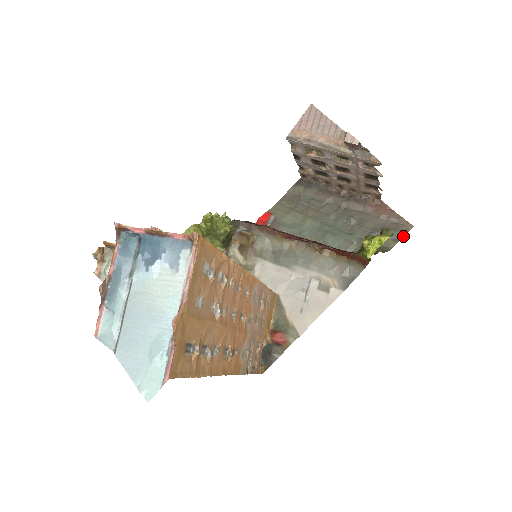
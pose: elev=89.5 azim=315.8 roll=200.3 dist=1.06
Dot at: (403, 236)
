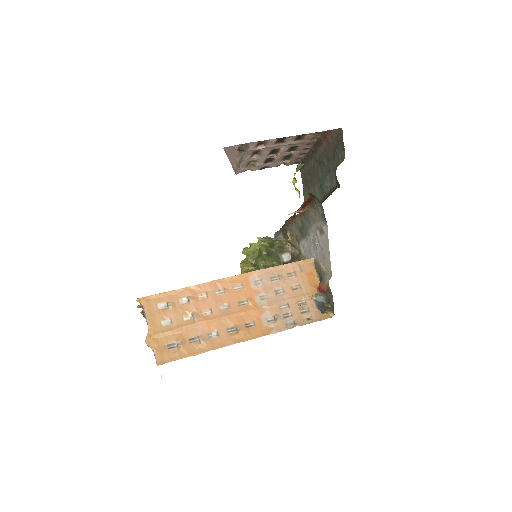
Dot at: (343, 142)
